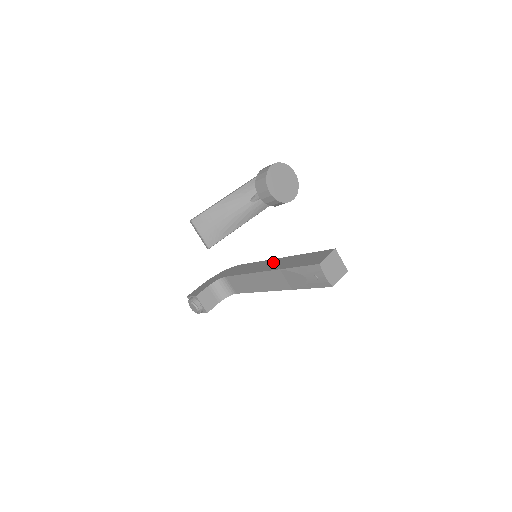
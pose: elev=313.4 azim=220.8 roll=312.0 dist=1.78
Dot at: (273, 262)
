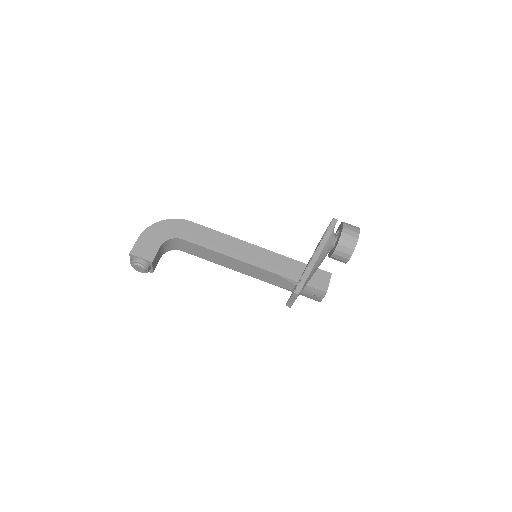
Dot at: (255, 252)
